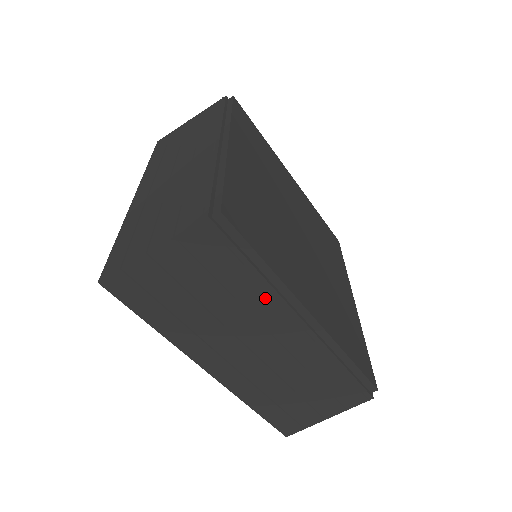
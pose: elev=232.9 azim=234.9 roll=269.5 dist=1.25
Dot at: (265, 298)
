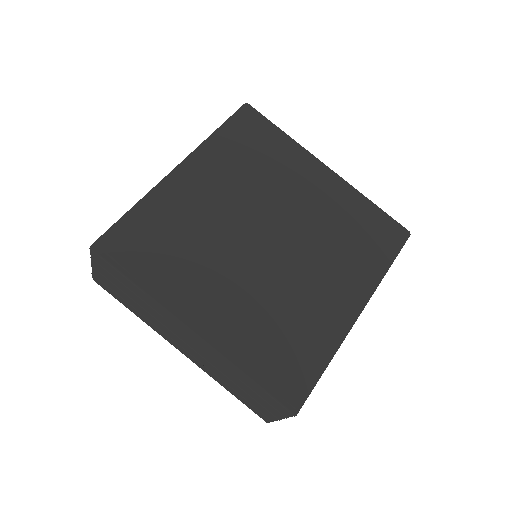
Dot at: occluded
